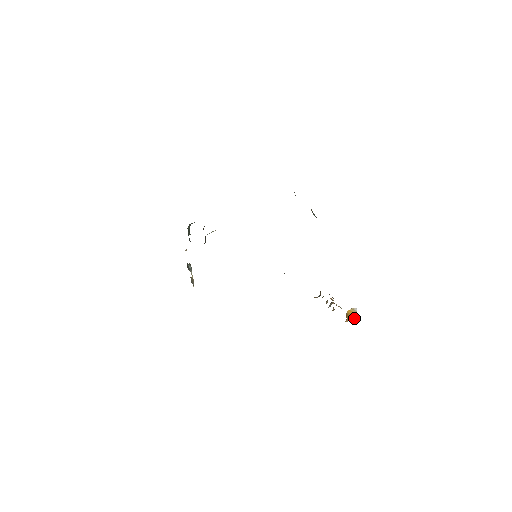
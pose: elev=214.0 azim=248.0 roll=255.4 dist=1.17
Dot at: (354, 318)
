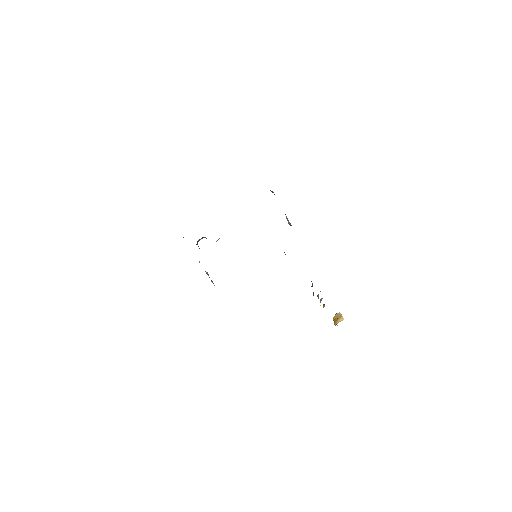
Dot at: (341, 319)
